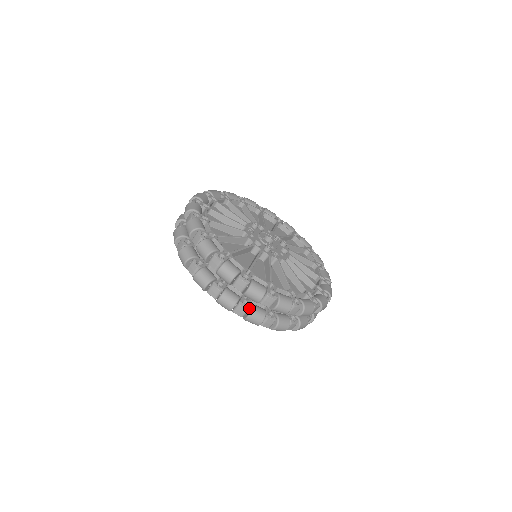
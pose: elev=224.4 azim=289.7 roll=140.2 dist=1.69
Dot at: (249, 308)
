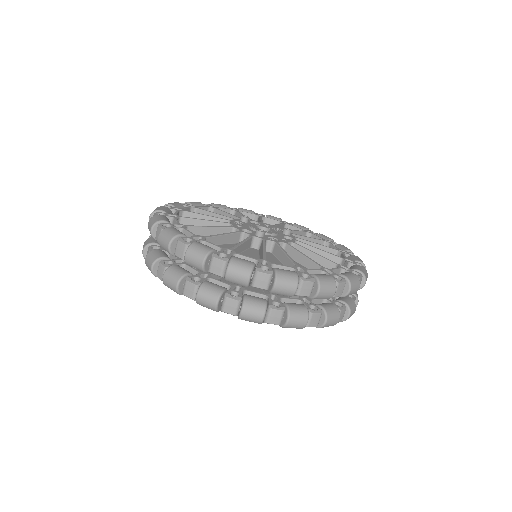
Dot at: (240, 299)
